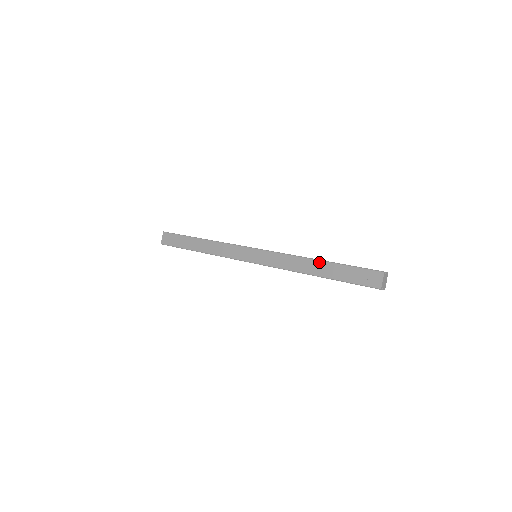
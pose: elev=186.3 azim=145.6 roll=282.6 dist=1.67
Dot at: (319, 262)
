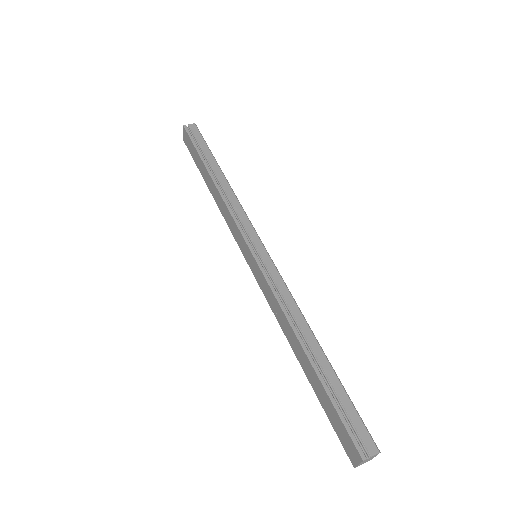
Dot at: (303, 352)
